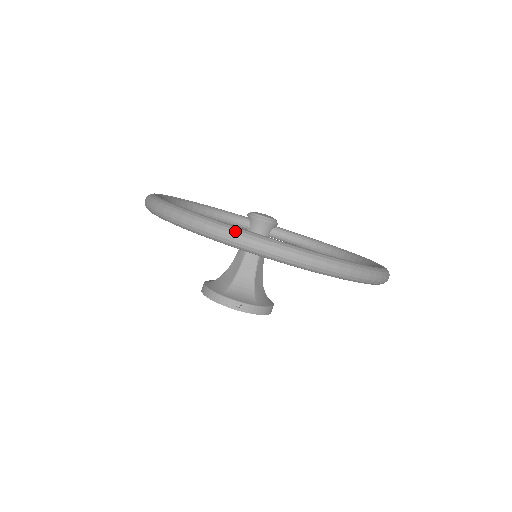
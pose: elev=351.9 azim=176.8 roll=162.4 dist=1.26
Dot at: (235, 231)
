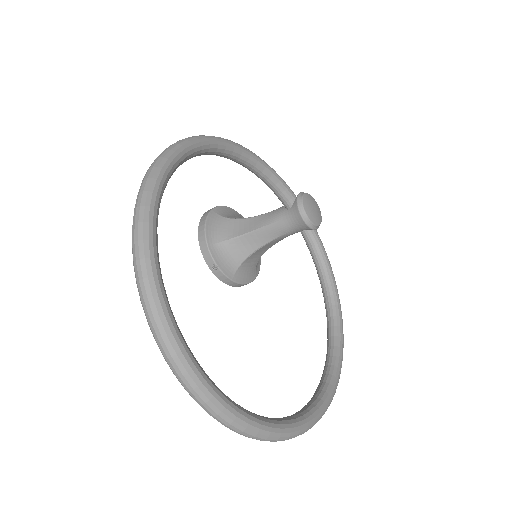
Dot at: (165, 335)
